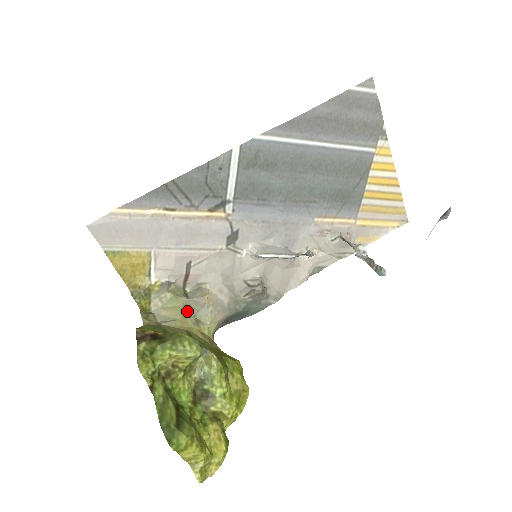
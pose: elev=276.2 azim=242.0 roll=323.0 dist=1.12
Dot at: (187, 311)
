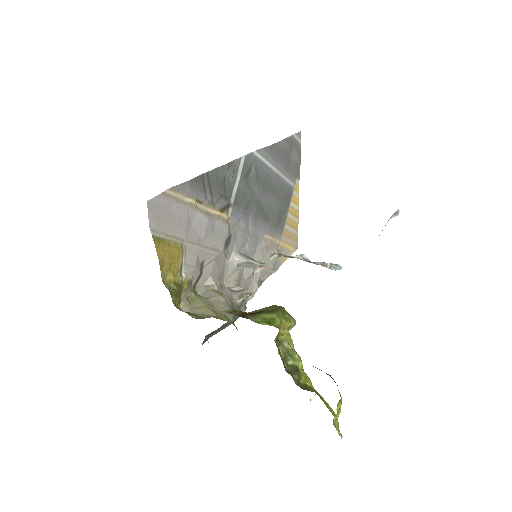
Dot at: (214, 309)
